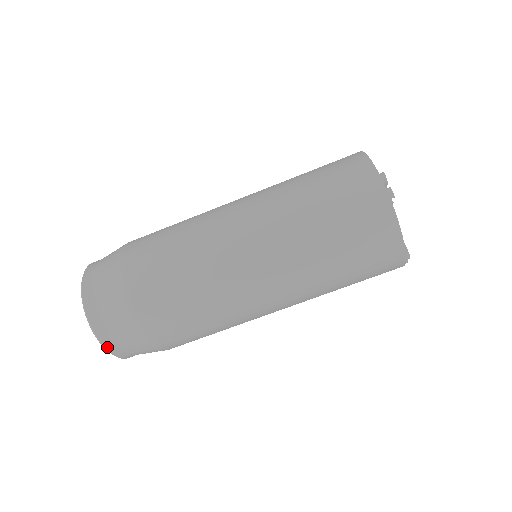
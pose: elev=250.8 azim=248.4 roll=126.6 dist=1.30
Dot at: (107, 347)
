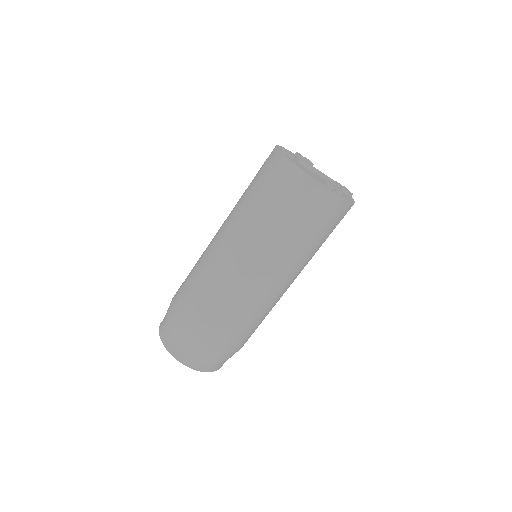
Dot at: occluded
